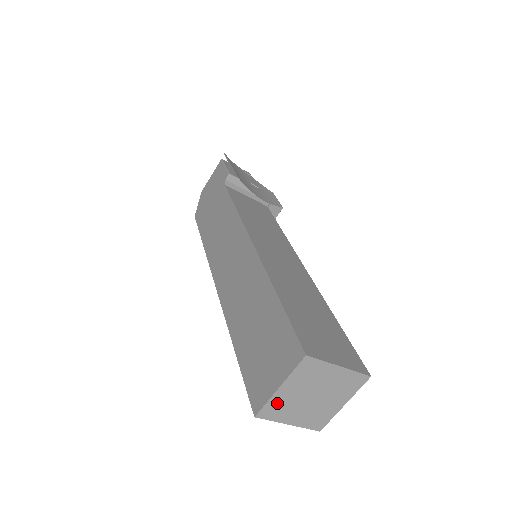
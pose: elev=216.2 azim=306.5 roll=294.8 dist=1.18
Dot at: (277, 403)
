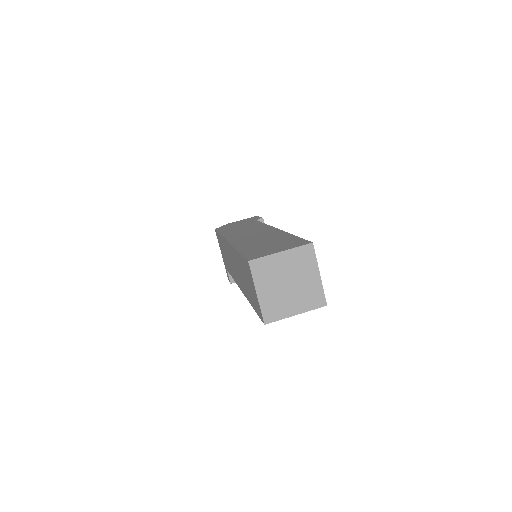
Dot at: (268, 264)
